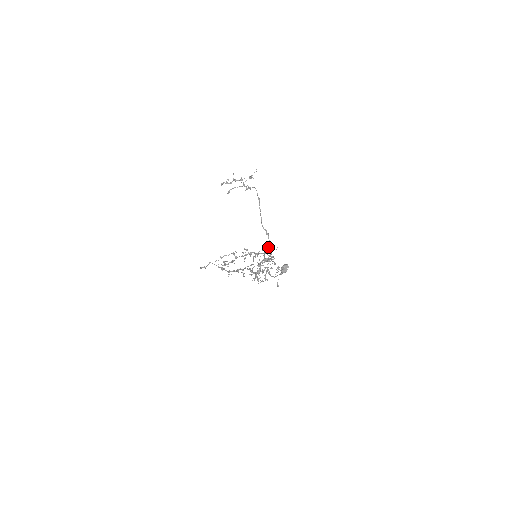
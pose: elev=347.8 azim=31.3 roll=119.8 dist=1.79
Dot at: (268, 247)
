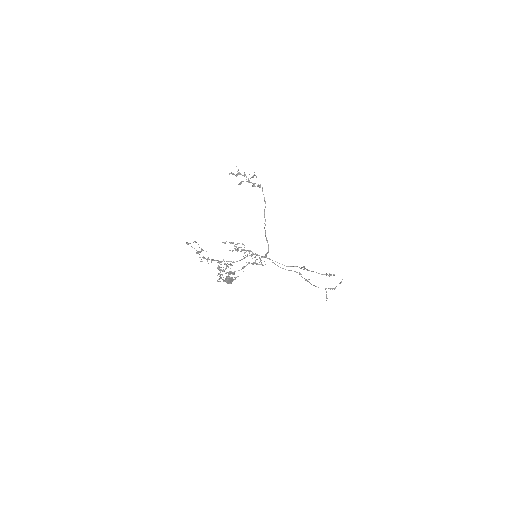
Dot at: (266, 253)
